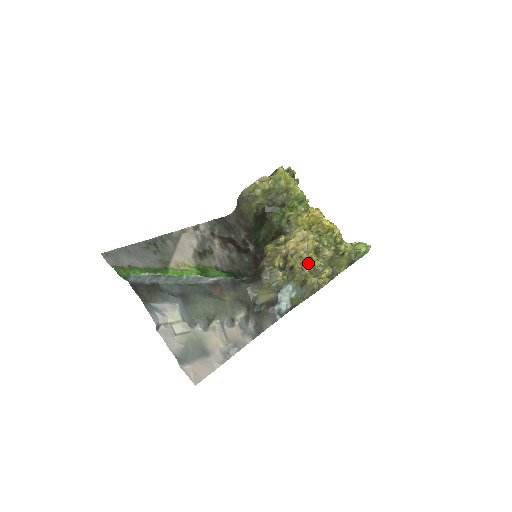
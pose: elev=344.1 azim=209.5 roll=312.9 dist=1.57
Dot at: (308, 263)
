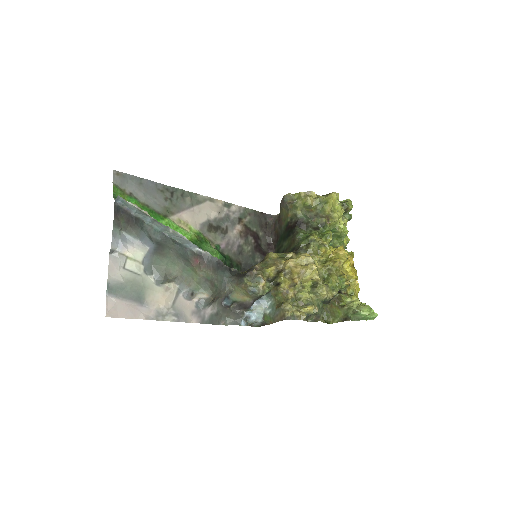
Dot at: (297, 290)
